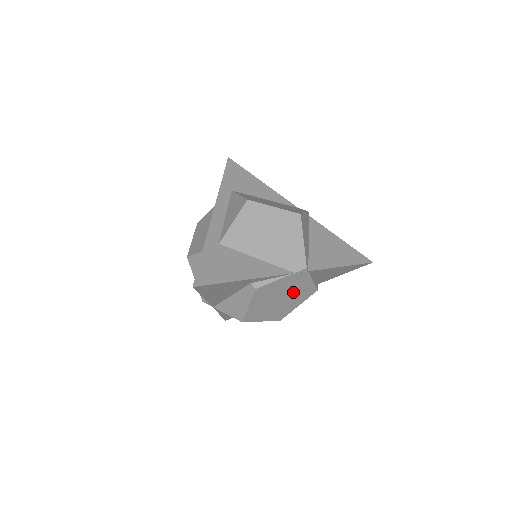
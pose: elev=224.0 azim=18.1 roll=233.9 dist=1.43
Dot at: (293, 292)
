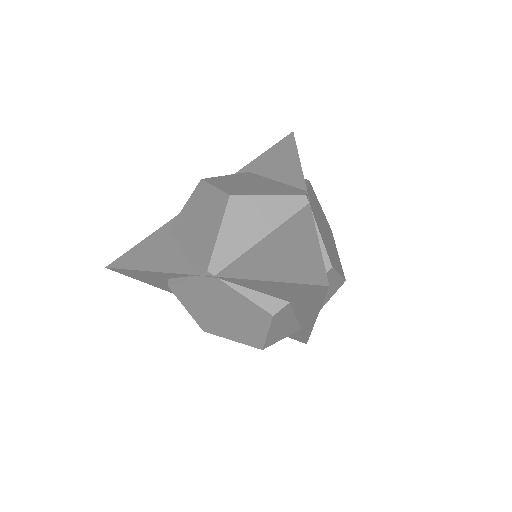
Dot at: (231, 307)
